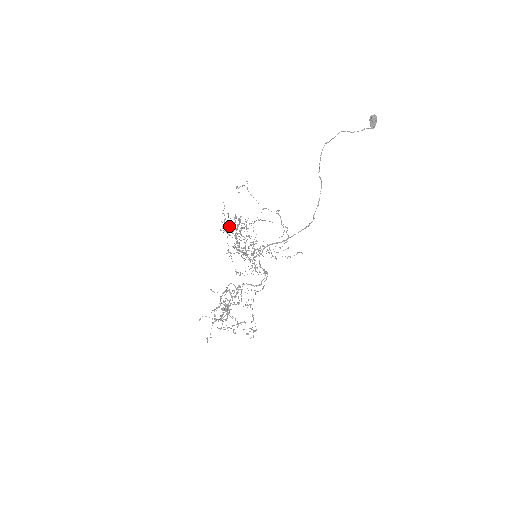
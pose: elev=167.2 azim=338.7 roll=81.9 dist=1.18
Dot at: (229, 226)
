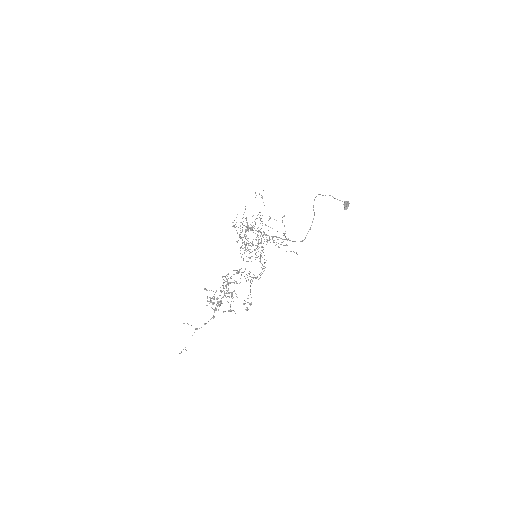
Dot at: (237, 232)
